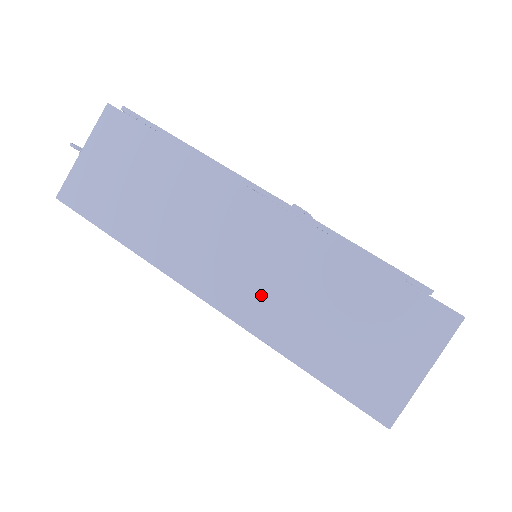
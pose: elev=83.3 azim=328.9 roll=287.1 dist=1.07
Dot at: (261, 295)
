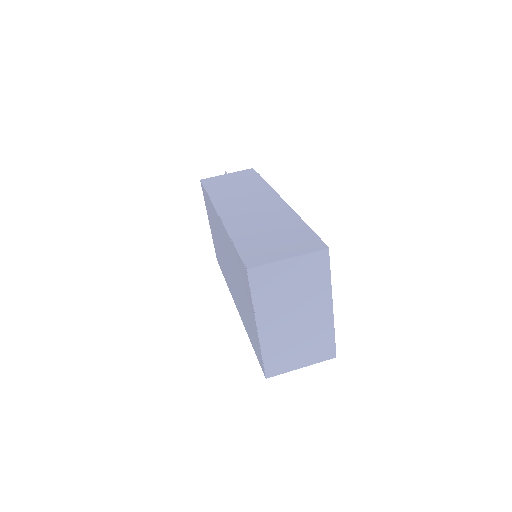
Dot at: (244, 219)
